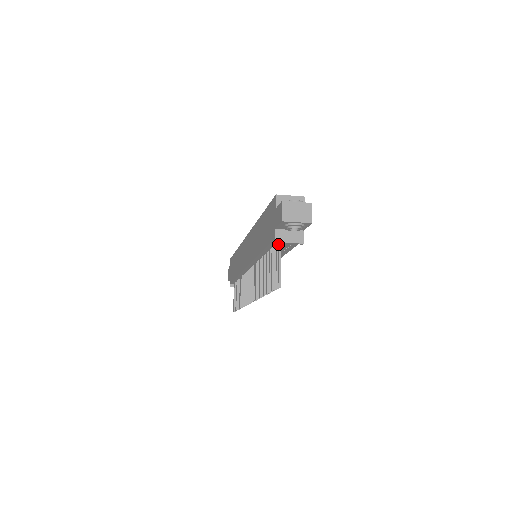
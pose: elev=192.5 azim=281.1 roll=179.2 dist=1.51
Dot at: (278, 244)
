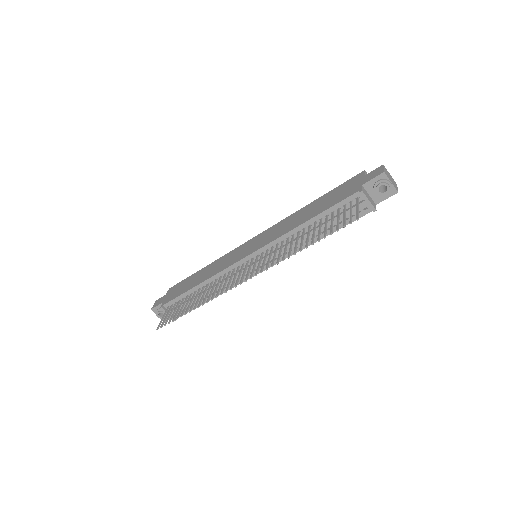
Dot at: (357, 198)
